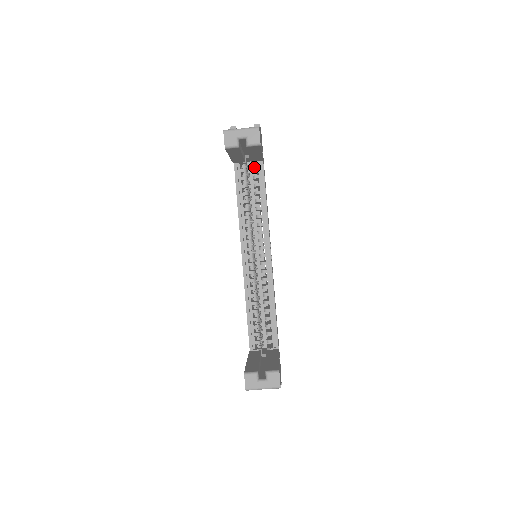
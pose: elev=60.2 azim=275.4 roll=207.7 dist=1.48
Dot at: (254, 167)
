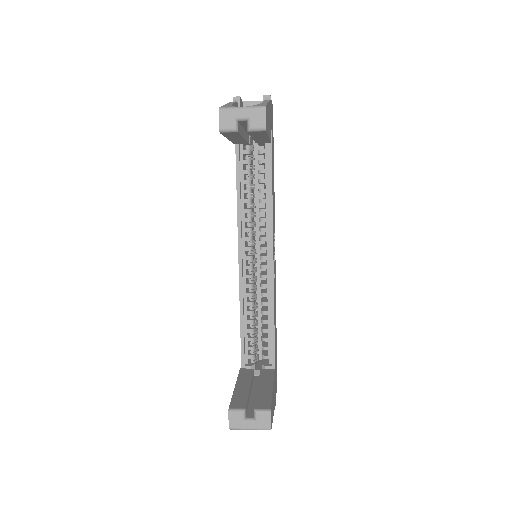
Dot at: occluded
